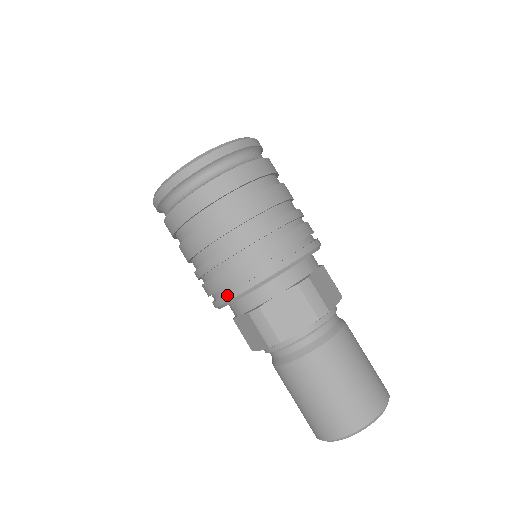
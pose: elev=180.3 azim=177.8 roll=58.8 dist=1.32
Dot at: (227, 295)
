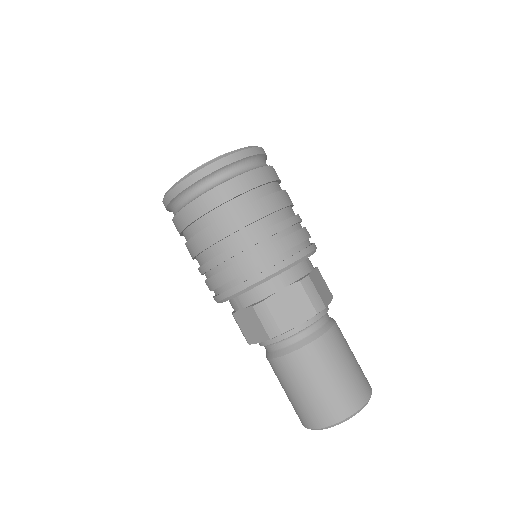
Dot at: (291, 258)
